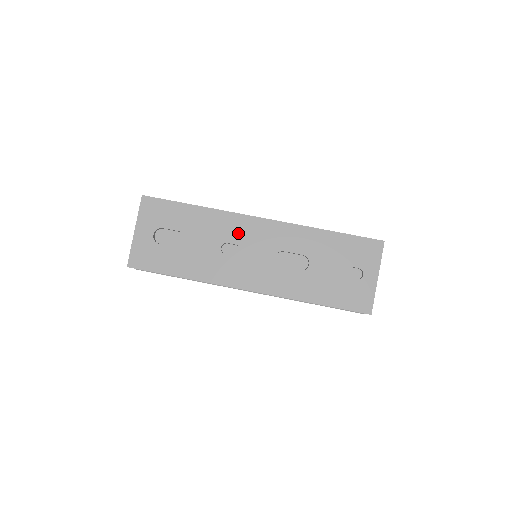
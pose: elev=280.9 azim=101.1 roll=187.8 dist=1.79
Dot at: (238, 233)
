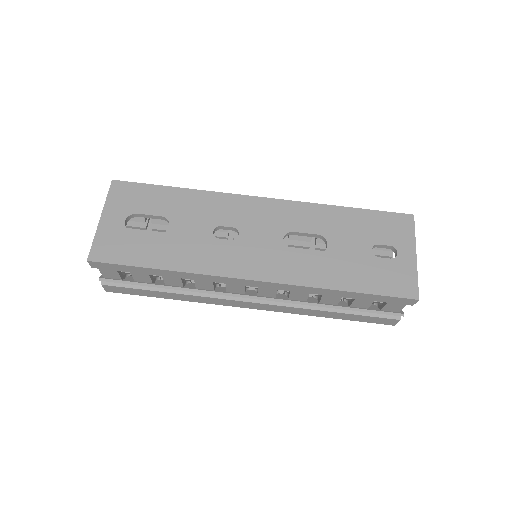
Dot at: (234, 215)
